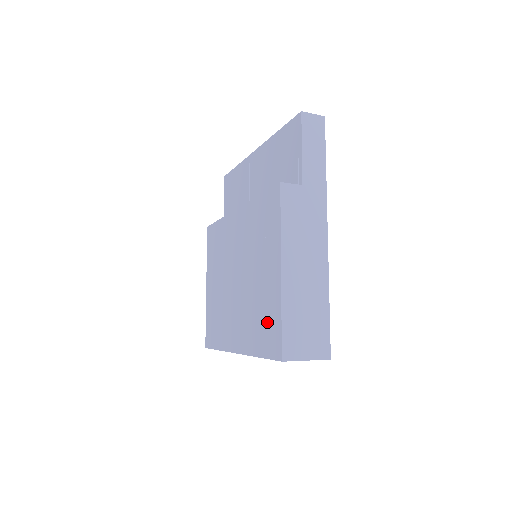
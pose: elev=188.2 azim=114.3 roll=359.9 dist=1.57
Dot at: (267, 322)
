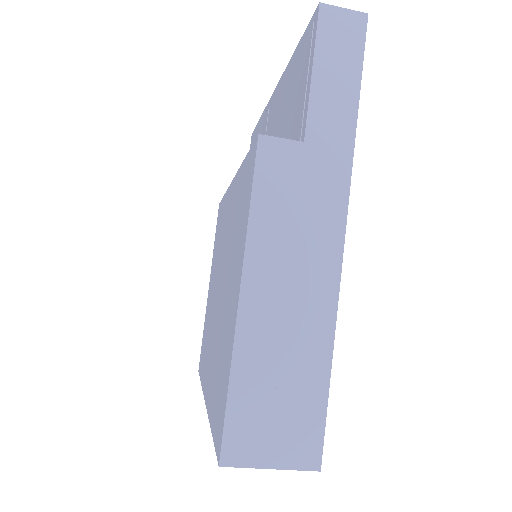
Dot at: (221, 380)
